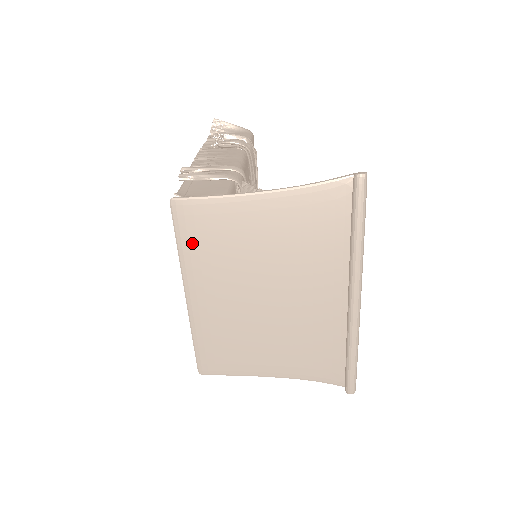
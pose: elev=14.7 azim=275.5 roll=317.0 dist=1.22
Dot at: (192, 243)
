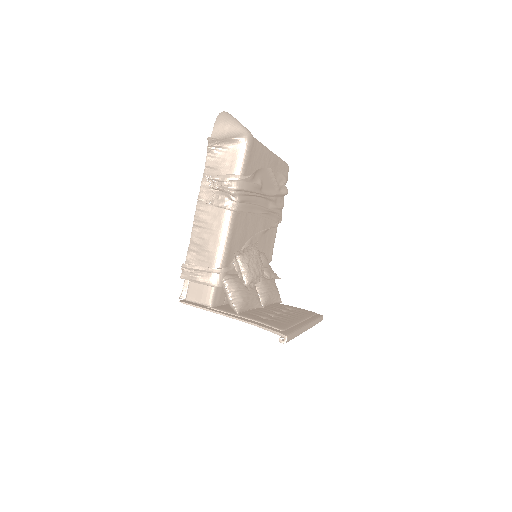
Dot at: occluded
